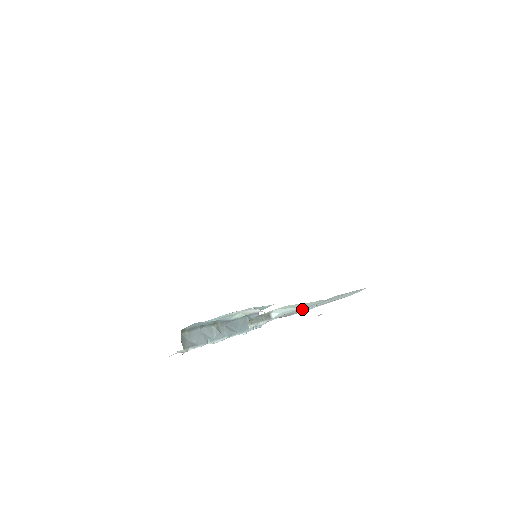
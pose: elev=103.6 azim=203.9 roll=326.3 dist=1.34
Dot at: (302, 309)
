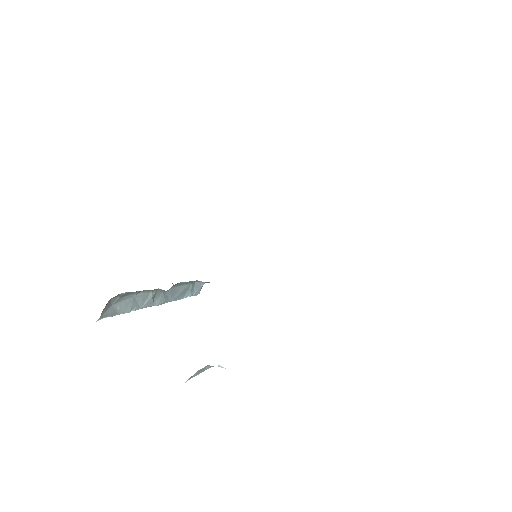
Dot at: occluded
